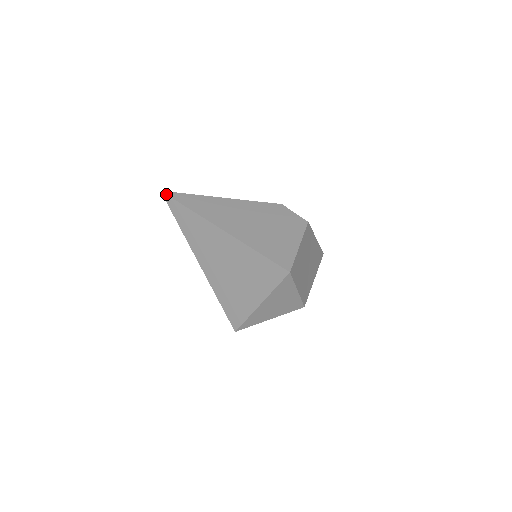
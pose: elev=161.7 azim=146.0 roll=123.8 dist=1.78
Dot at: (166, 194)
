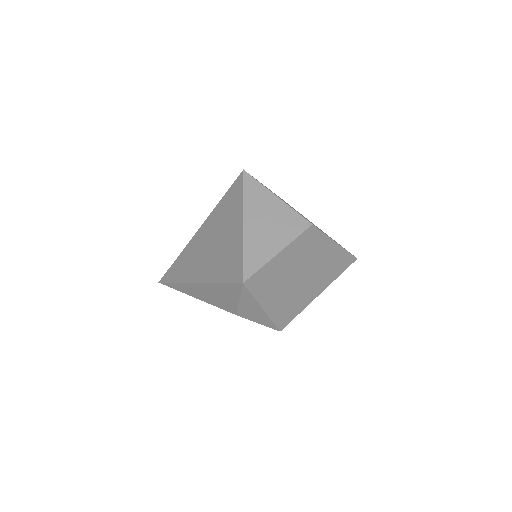
Dot at: (162, 278)
